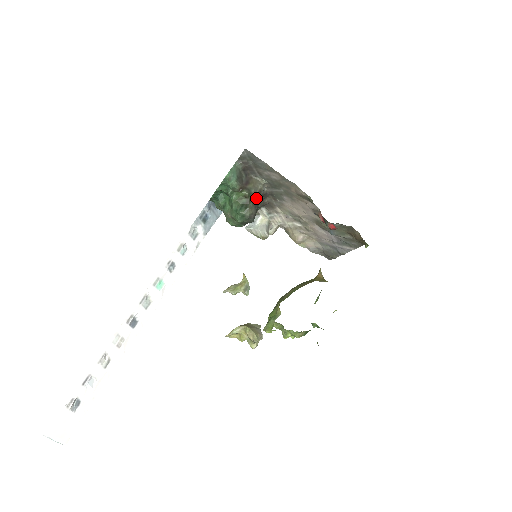
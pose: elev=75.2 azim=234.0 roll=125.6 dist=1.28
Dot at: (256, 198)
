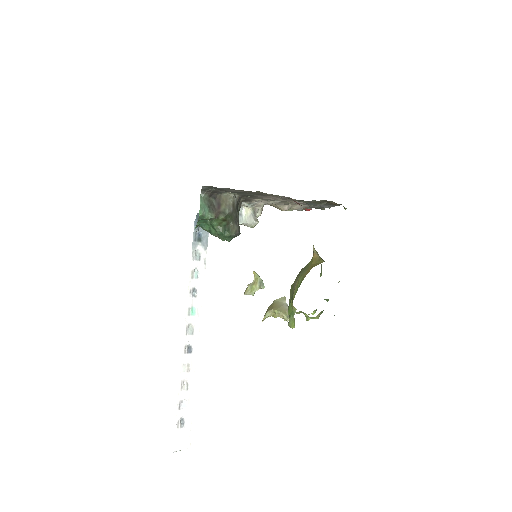
Dot at: (233, 214)
